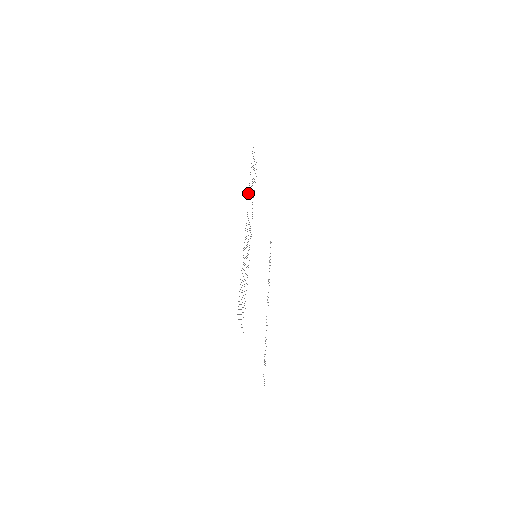
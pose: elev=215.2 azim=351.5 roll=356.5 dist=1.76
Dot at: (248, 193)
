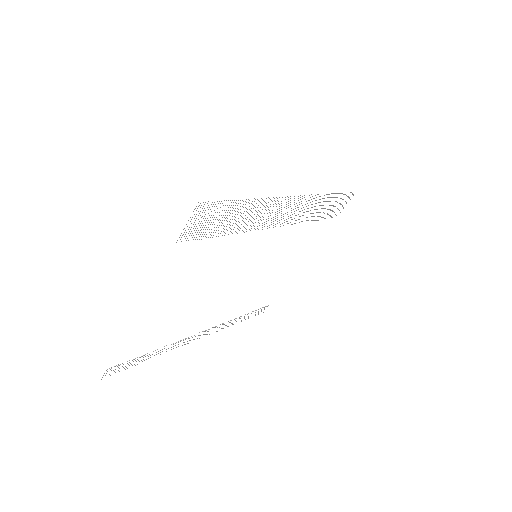
Dot at: occluded
